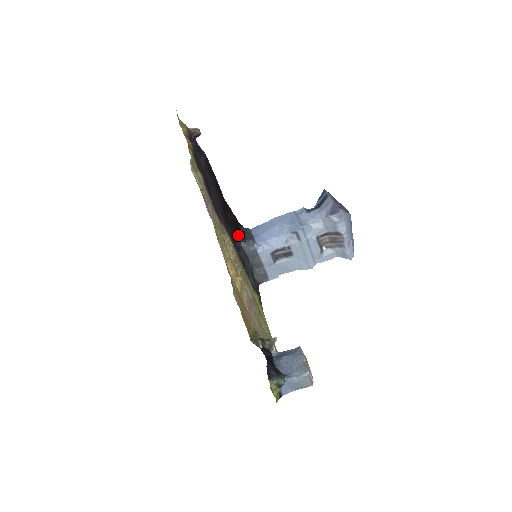
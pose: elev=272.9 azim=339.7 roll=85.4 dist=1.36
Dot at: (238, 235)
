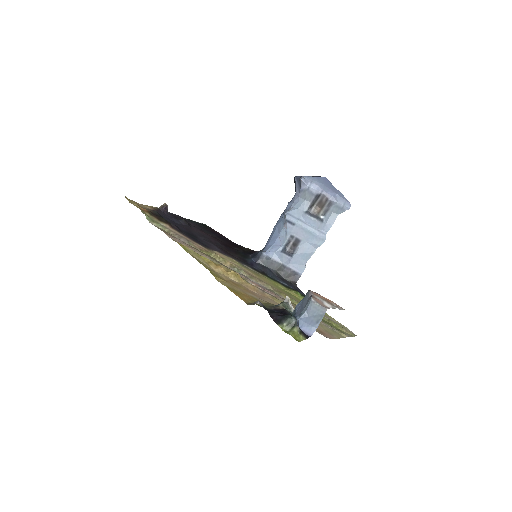
Dot at: (249, 257)
